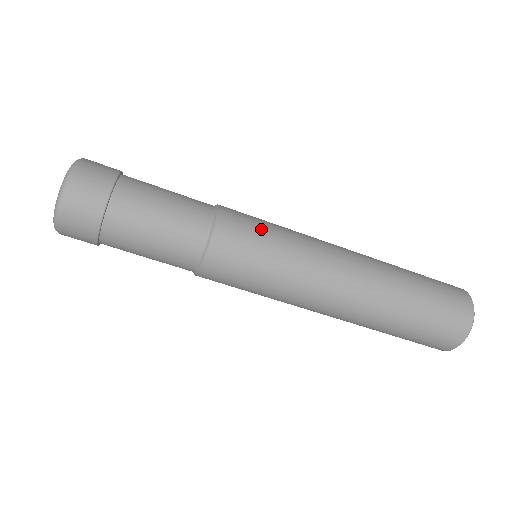
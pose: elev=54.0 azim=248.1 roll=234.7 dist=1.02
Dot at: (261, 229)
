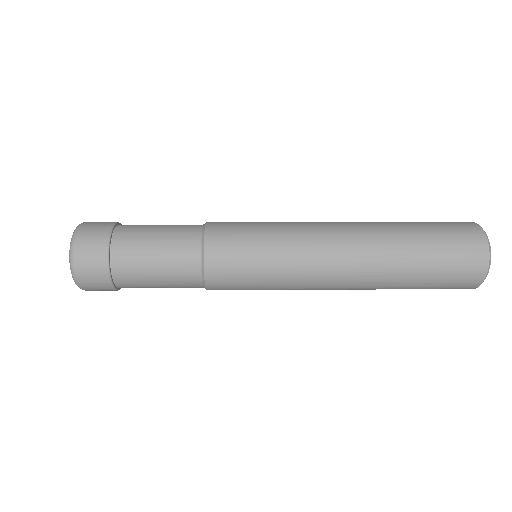
Dot at: (248, 258)
